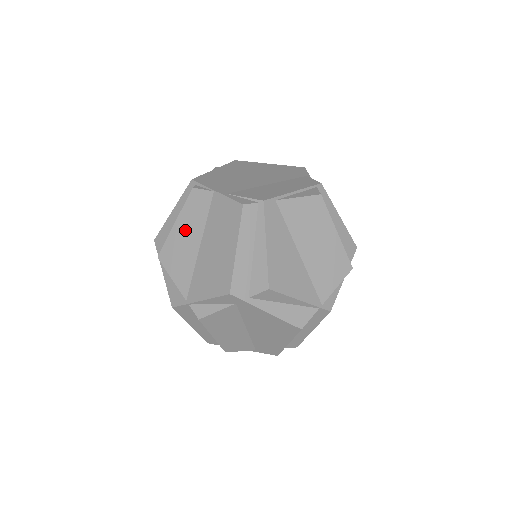
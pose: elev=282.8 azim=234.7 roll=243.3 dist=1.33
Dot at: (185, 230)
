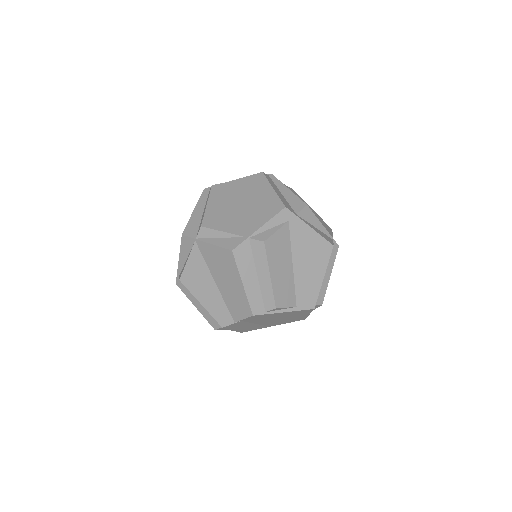
Dot at: (219, 204)
